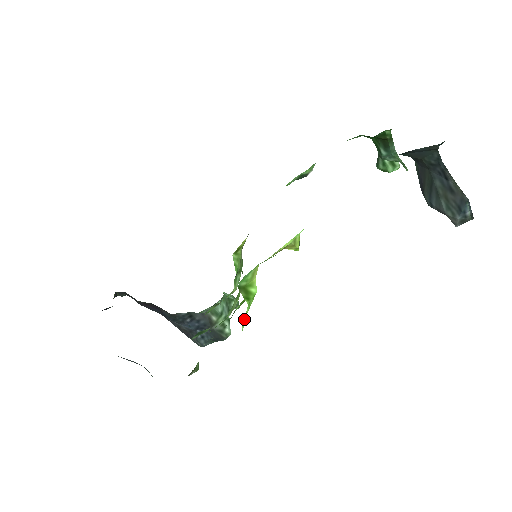
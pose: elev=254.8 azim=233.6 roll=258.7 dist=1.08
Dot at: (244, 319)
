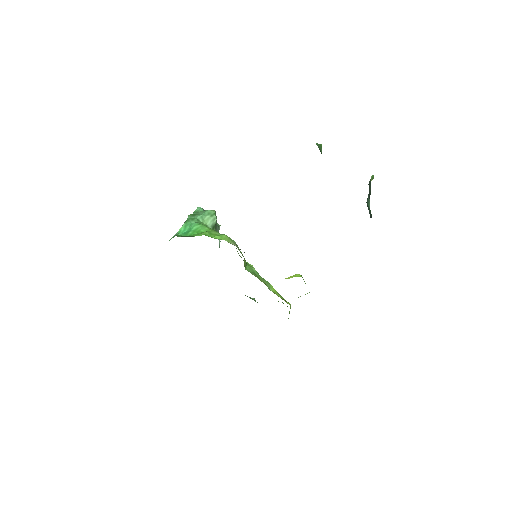
Dot at: occluded
